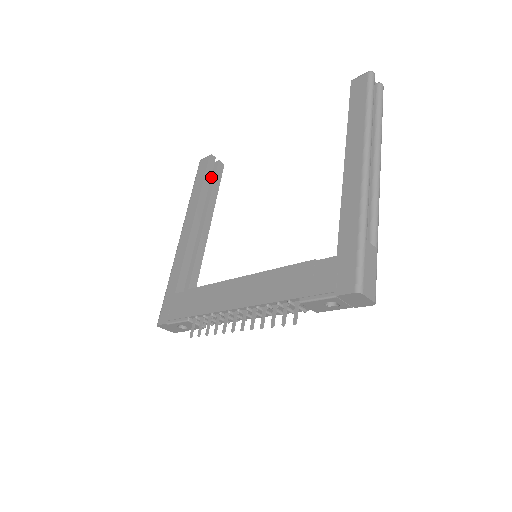
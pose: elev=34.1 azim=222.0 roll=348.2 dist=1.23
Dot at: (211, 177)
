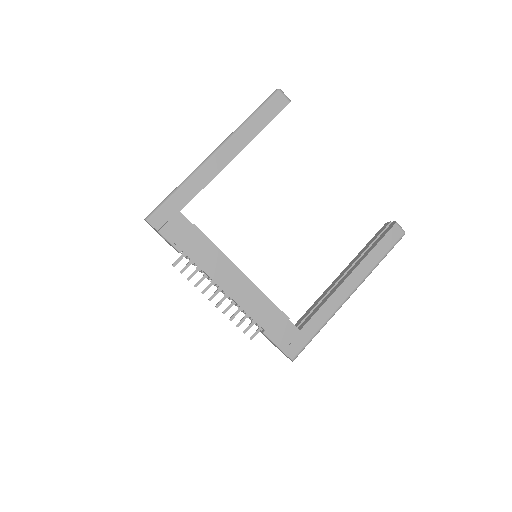
Dot at: occluded
